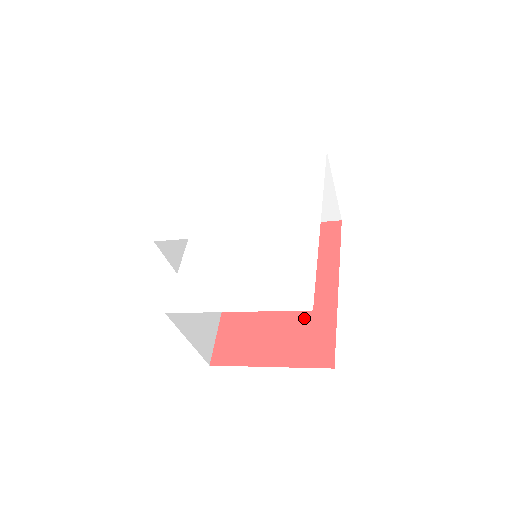
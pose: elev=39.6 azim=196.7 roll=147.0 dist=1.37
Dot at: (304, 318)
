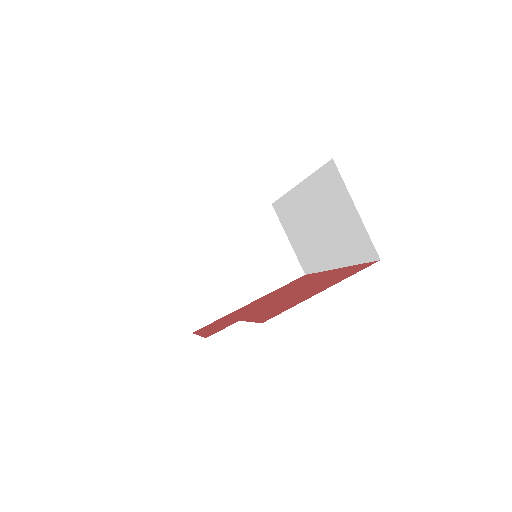
Dot at: (326, 279)
